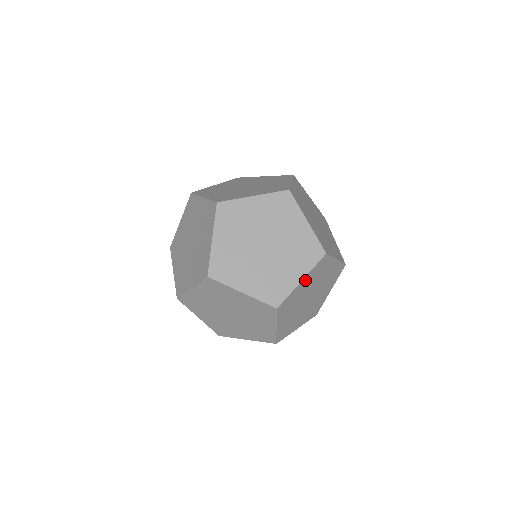
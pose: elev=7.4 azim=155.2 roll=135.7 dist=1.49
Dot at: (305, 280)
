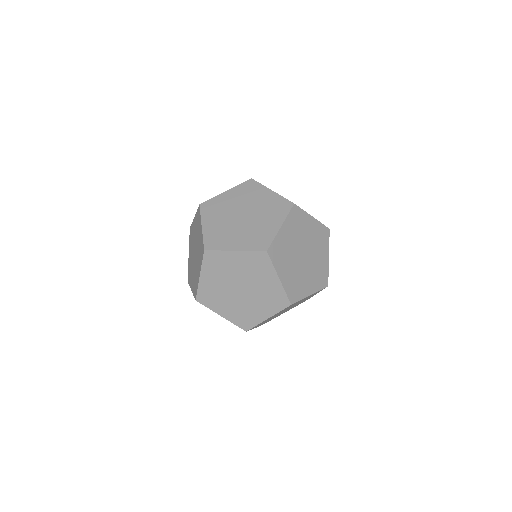
Dot at: (239, 256)
